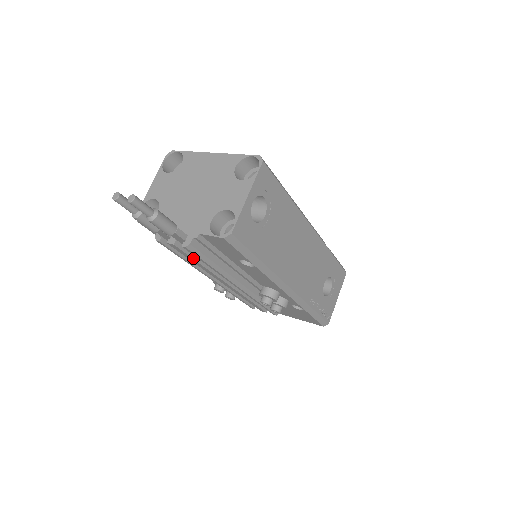
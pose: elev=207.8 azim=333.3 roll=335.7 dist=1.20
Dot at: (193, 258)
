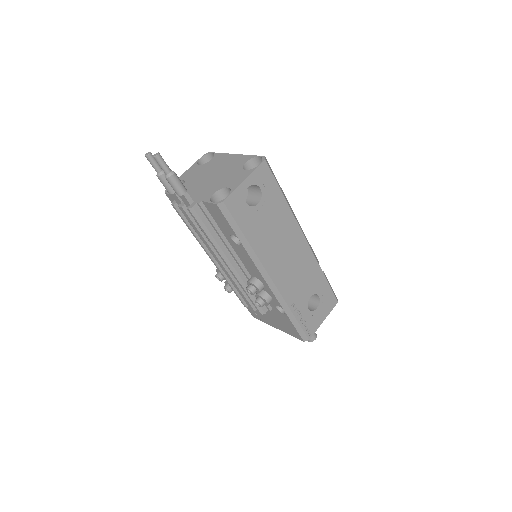
Dot at: (196, 226)
